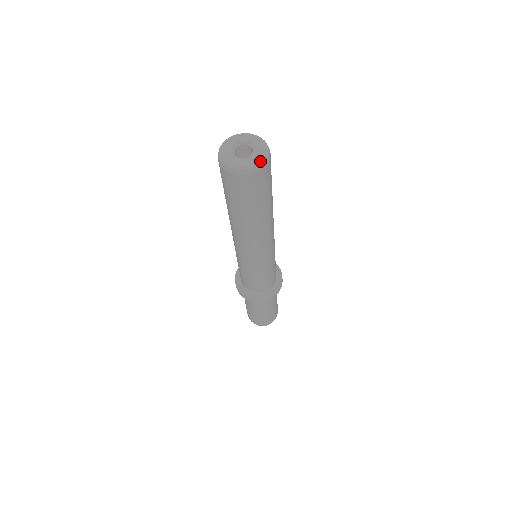
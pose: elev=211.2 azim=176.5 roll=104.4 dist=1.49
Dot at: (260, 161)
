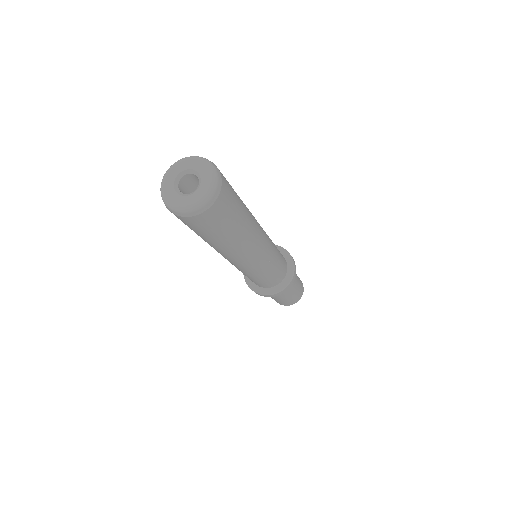
Dot at: (194, 207)
